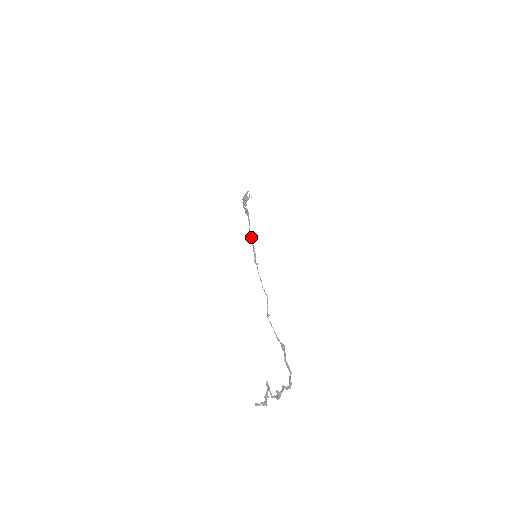
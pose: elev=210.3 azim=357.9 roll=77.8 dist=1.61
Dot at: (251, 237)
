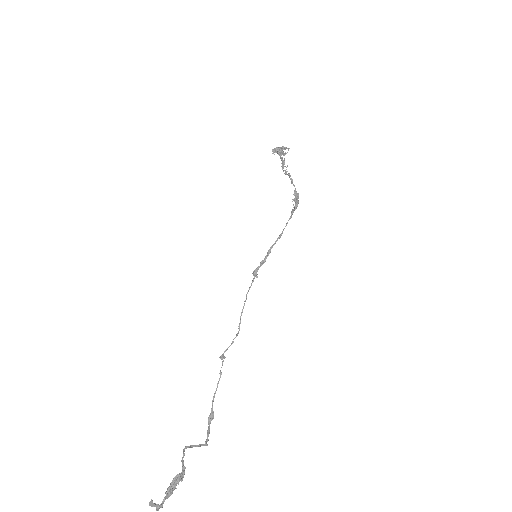
Dot at: (279, 238)
